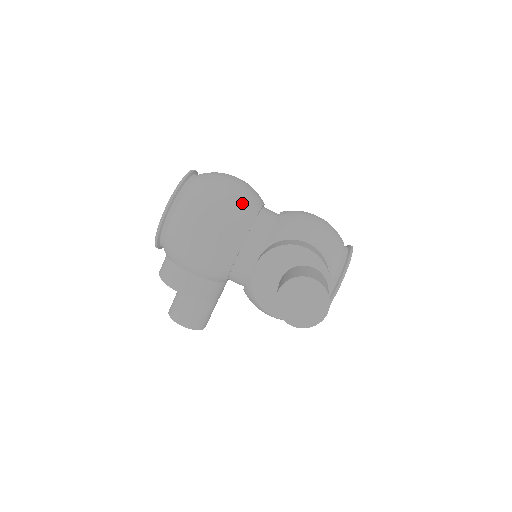
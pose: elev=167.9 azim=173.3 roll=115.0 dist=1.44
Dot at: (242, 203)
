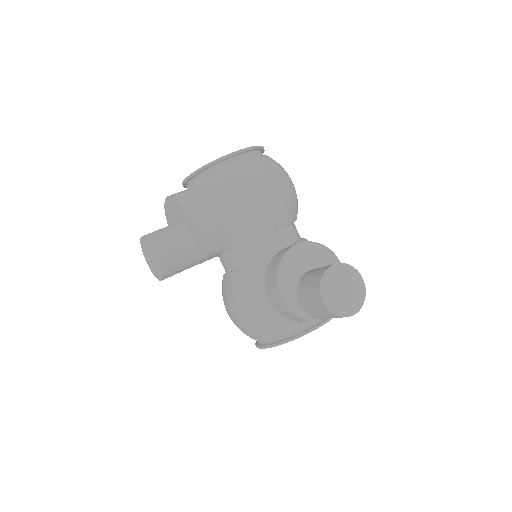
Dot at: (297, 201)
